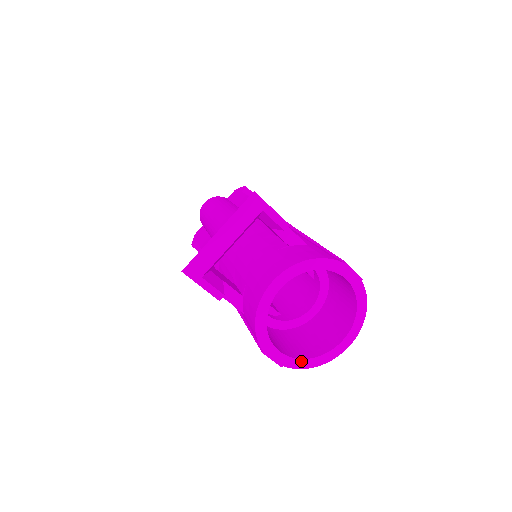
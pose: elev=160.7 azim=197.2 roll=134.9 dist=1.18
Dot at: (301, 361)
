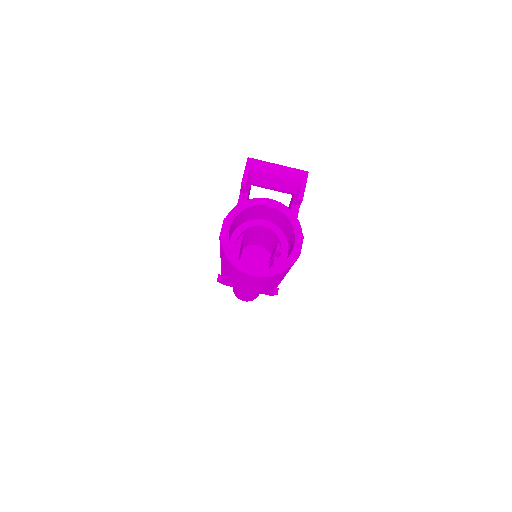
Dot at: (229, 247)
